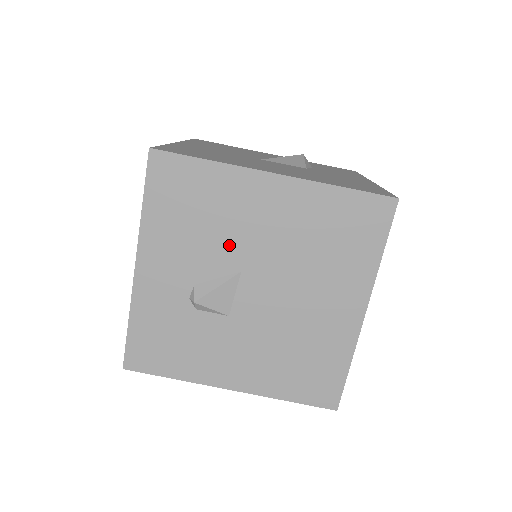
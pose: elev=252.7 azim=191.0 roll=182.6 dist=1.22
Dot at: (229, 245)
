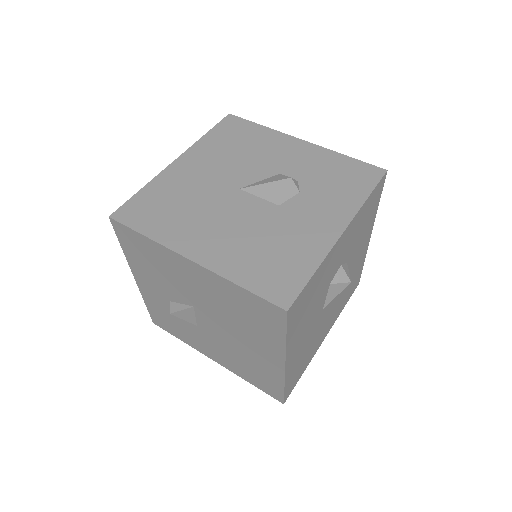
Dot at: (180, 289)
